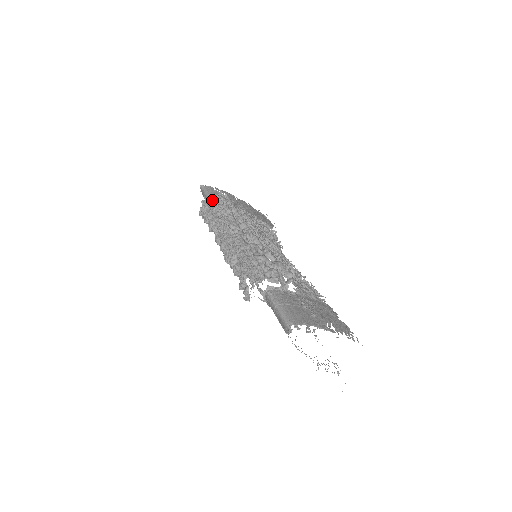
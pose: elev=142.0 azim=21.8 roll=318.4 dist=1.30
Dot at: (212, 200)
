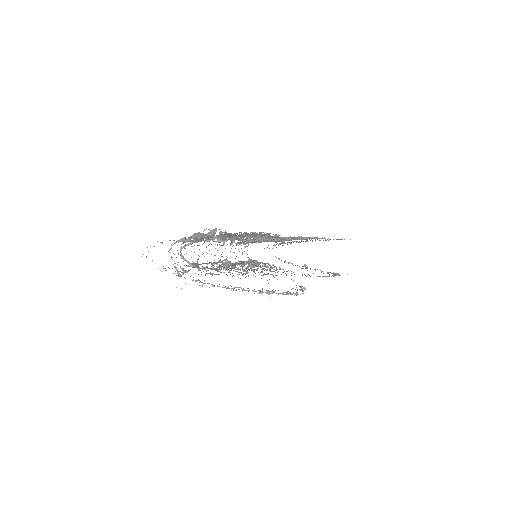
Dot at: (245, 246)
